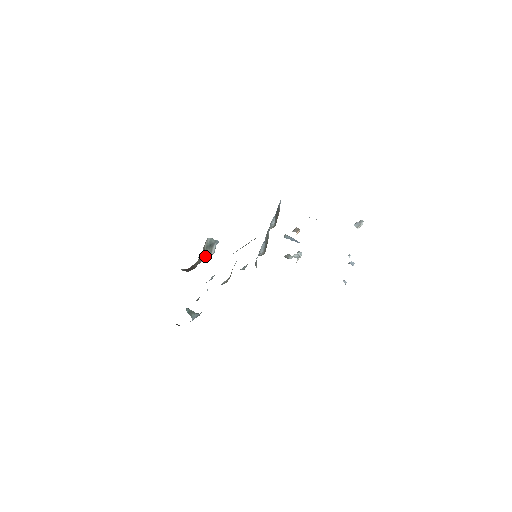
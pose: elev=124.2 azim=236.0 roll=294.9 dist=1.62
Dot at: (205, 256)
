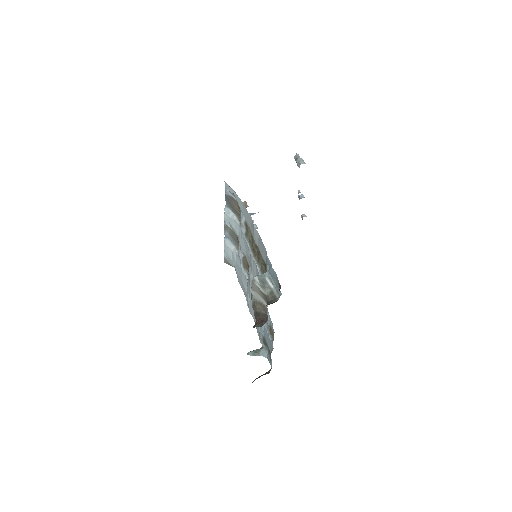
Dot at: (272, 296)
